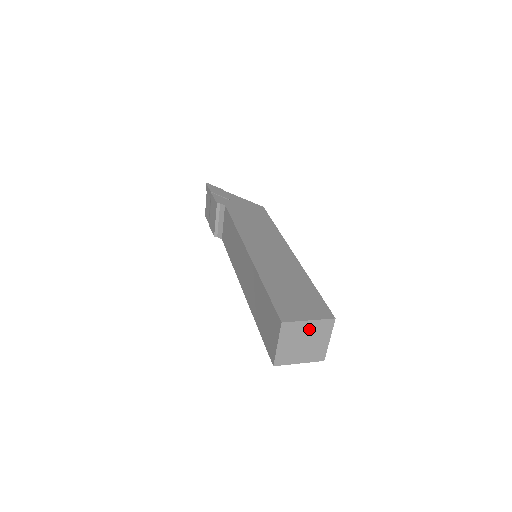
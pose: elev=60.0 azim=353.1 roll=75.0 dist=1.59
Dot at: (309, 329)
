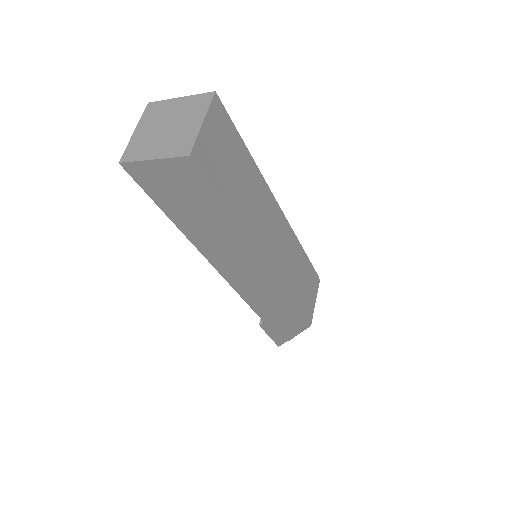
Dot at: (178, 109)
